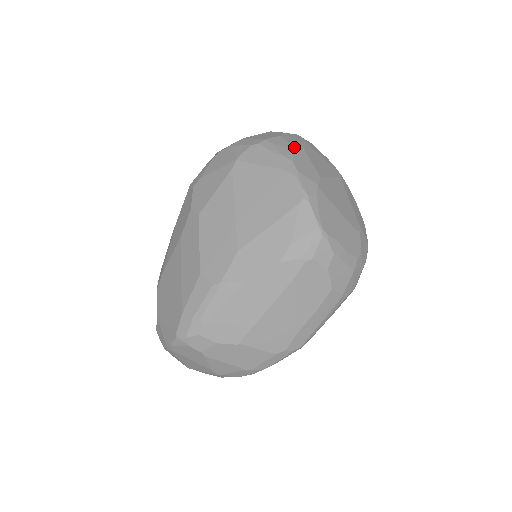
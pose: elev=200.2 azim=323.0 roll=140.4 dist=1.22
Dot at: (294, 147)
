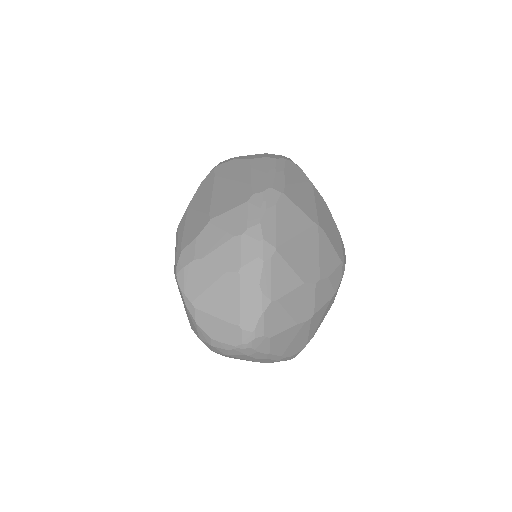
Dot at: occluded
